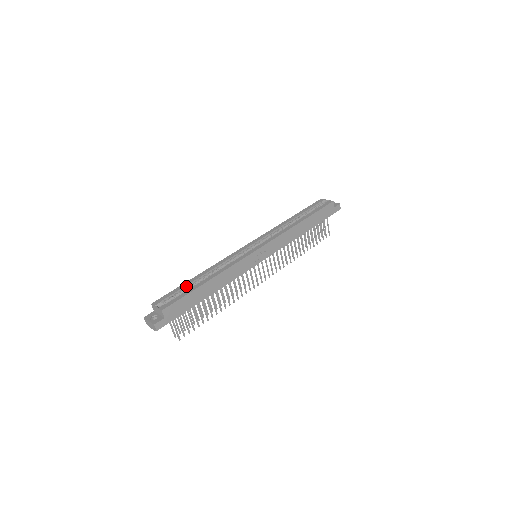
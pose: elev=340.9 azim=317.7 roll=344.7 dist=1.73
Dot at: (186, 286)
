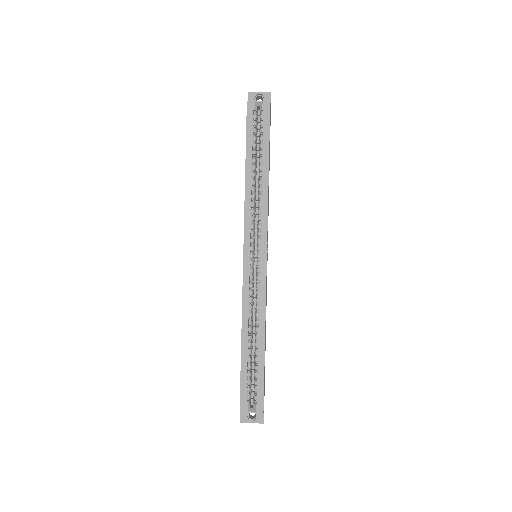
Dot at: (247, 365)
